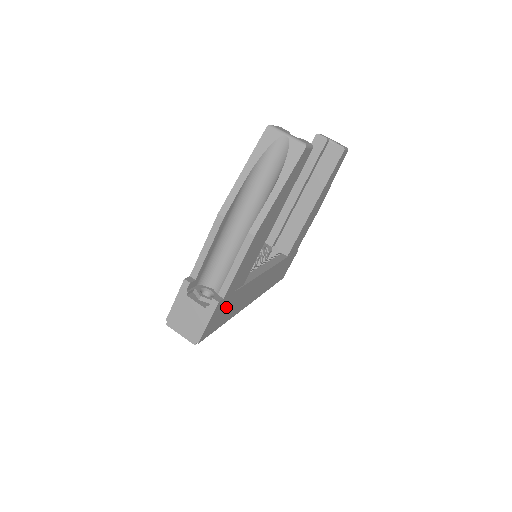
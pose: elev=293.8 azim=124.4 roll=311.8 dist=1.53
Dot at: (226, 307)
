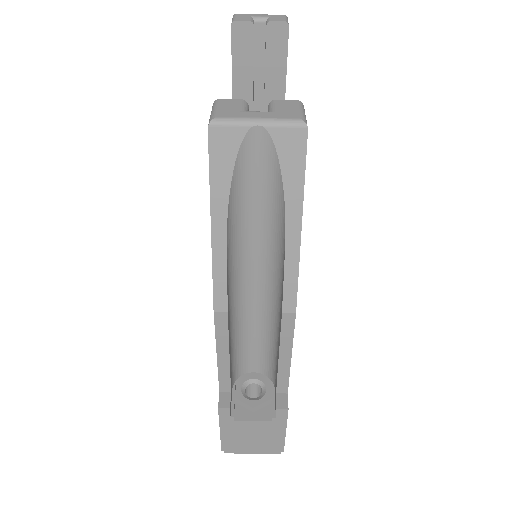
Dot at: occluded
